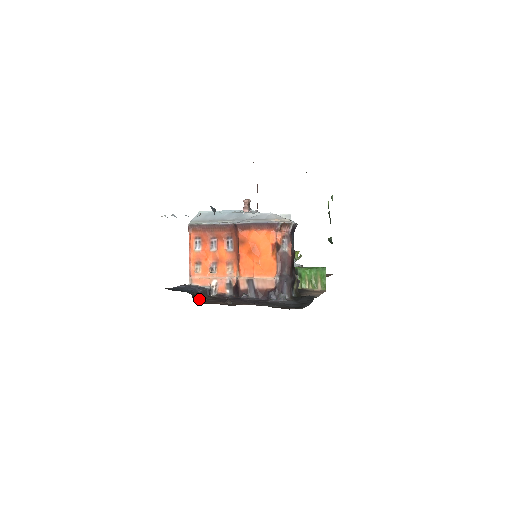
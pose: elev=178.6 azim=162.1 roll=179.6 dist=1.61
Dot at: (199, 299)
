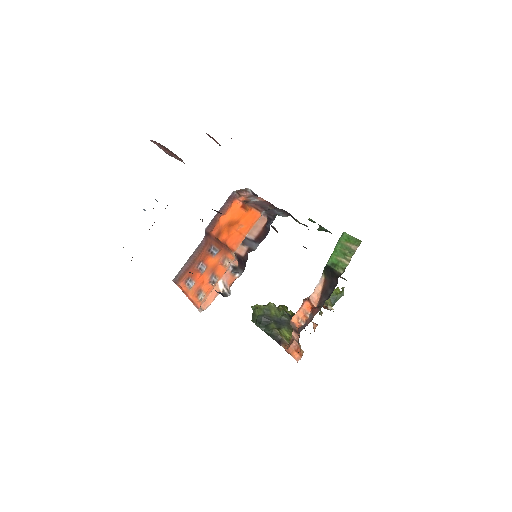
Dot at: occluded
